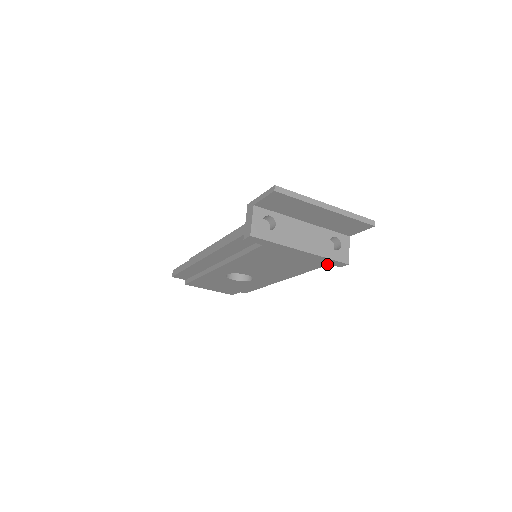
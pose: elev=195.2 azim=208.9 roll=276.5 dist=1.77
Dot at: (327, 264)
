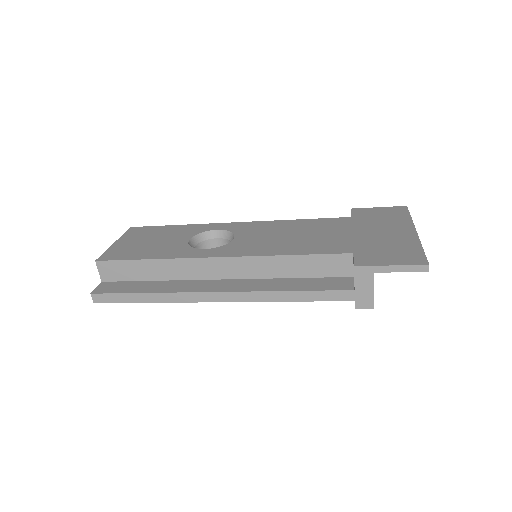
Dot at: occluded
